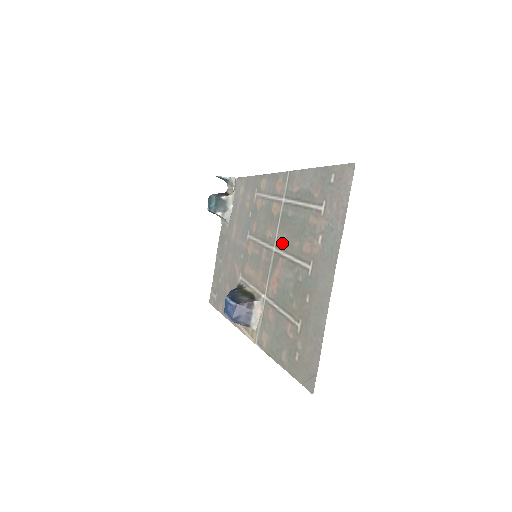
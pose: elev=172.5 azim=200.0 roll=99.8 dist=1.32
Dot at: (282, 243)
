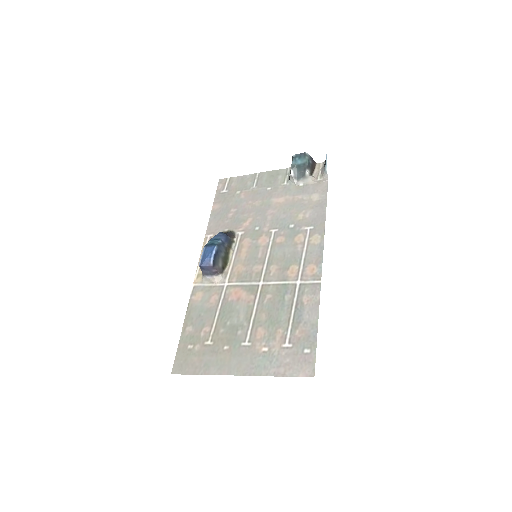
Dot at: (265, 295)
